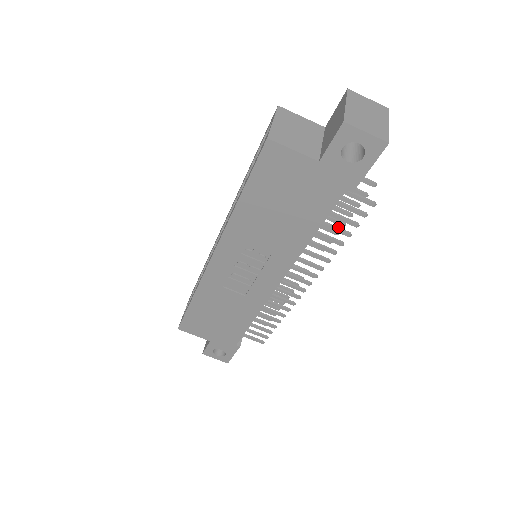
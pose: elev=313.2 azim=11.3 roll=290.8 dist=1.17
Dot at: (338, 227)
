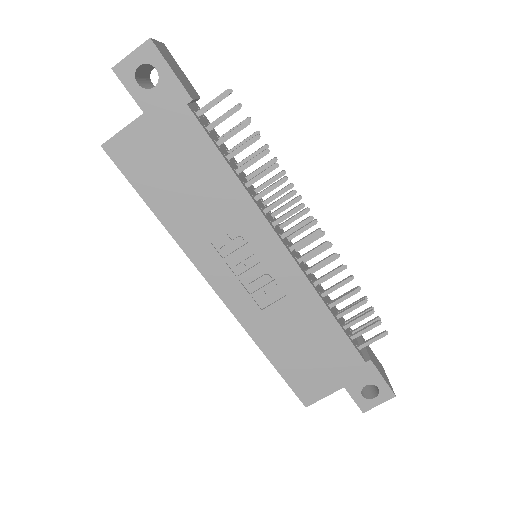
Dot at: (243, 144)
